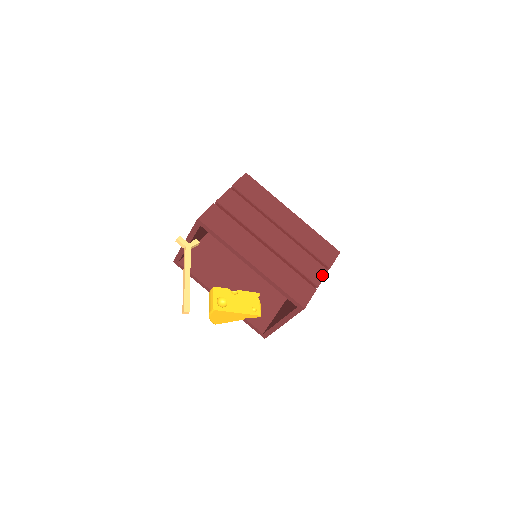
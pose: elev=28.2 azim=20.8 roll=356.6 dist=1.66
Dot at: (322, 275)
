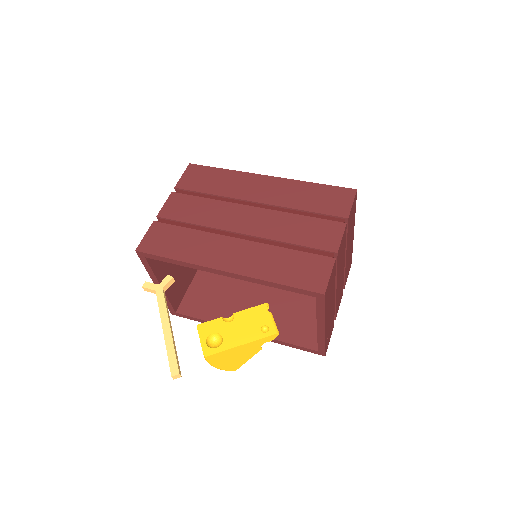
Dot at: (338, 234)
